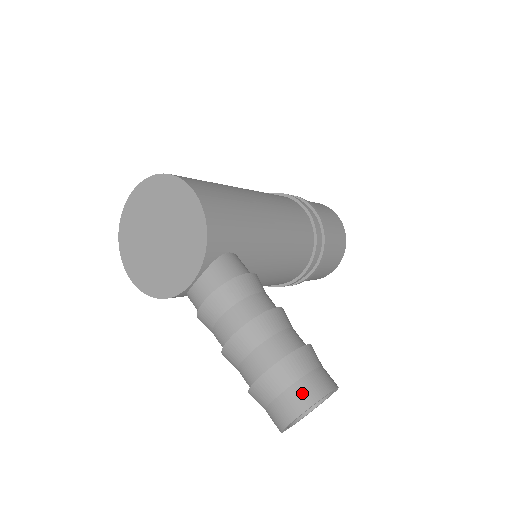
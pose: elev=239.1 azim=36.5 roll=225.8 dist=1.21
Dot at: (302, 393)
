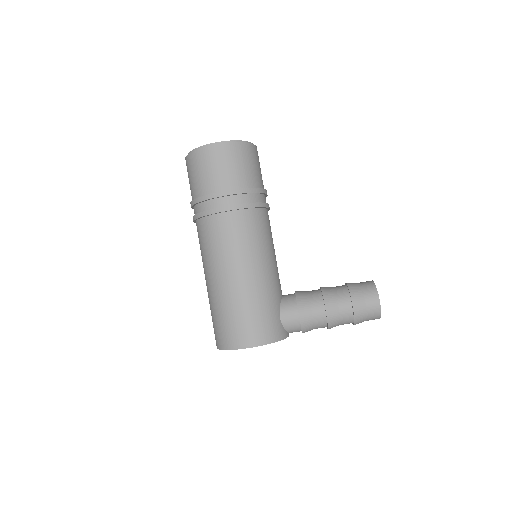
Dot at: (373, 317)
